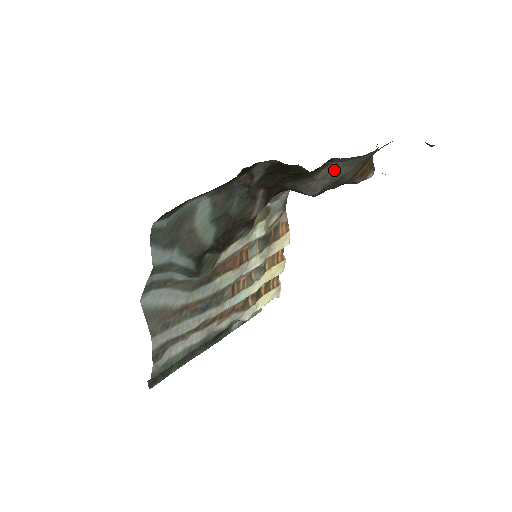
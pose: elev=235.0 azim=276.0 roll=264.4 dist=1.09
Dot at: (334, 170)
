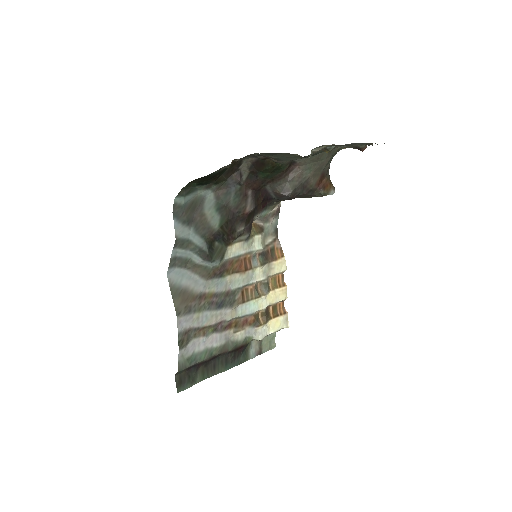
Dot at: (299, 173)
